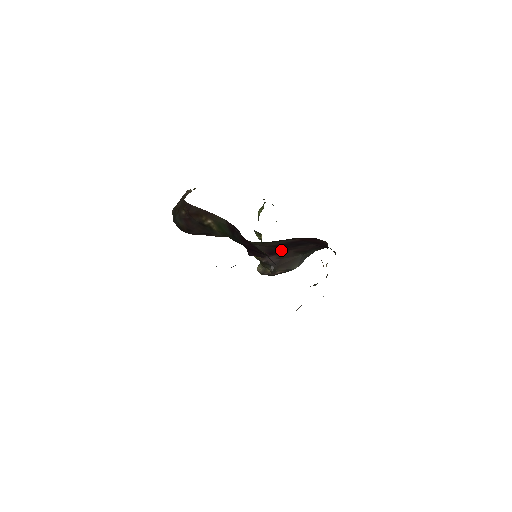
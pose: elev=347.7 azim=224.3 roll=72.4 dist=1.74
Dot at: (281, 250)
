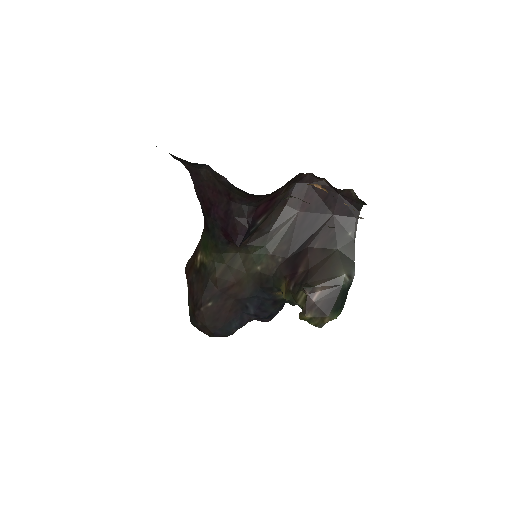
Dot at: (301, 254)
